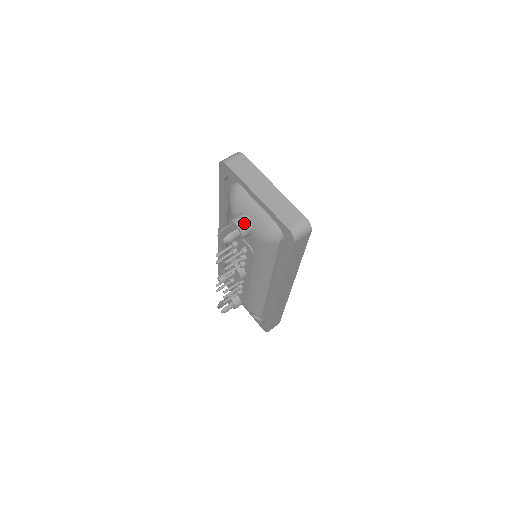
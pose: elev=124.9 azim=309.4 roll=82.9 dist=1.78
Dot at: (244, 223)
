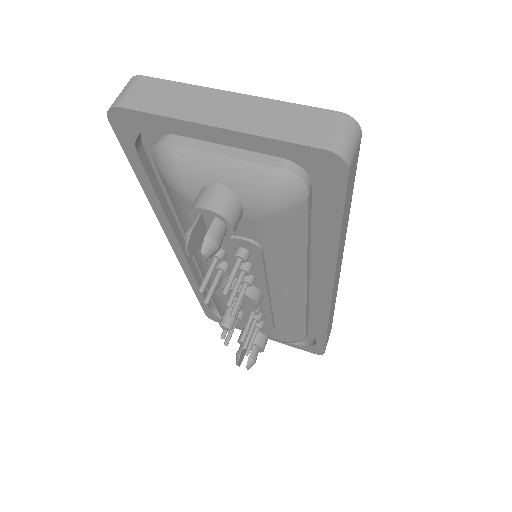
Dot at: (221, 199)
